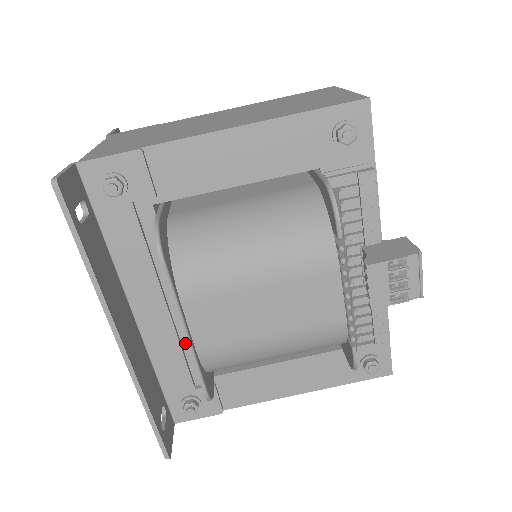
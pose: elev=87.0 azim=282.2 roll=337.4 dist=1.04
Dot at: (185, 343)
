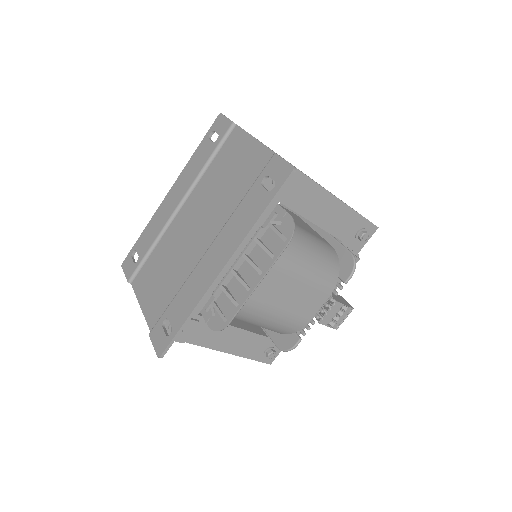
Dot at: occluded
